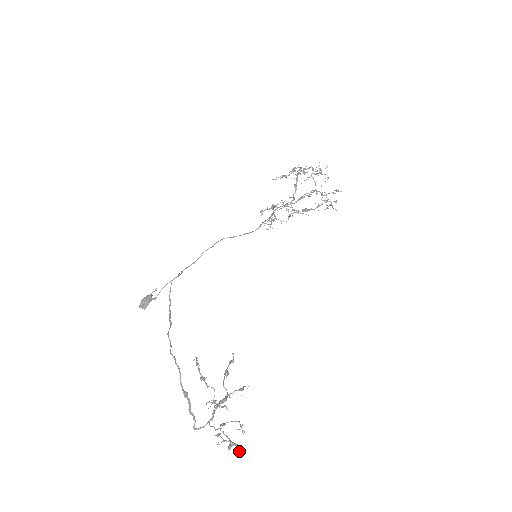
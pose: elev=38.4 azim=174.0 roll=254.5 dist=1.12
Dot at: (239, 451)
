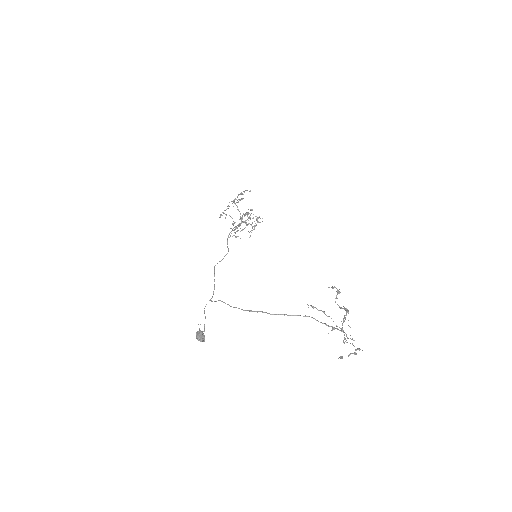
Dot at: occluded
